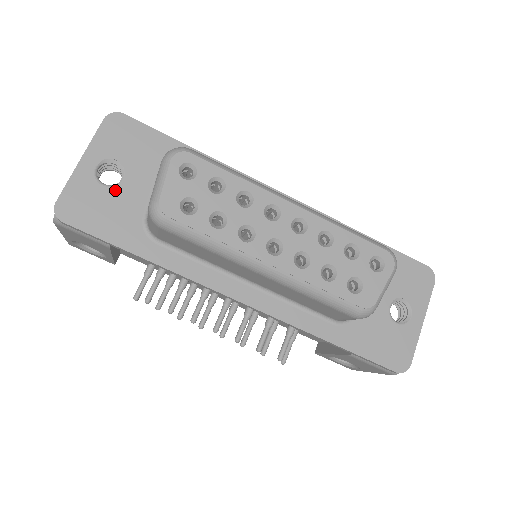
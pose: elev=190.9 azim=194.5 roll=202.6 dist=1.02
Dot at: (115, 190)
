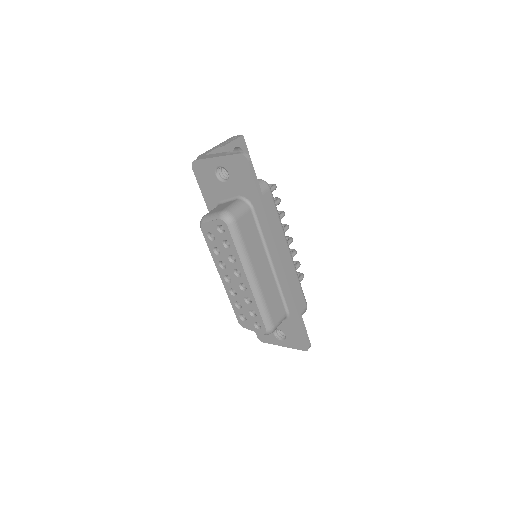
Dot at: (218, 182)
